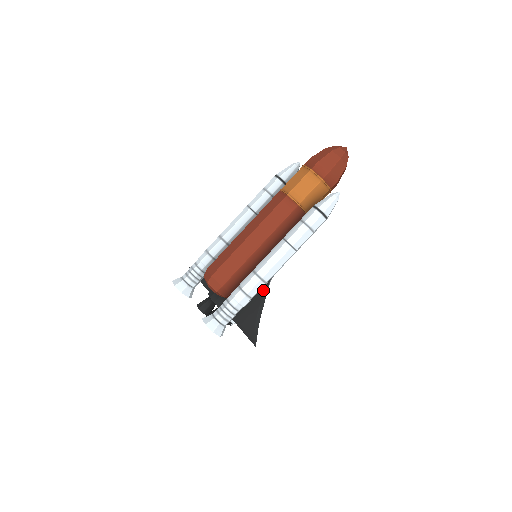
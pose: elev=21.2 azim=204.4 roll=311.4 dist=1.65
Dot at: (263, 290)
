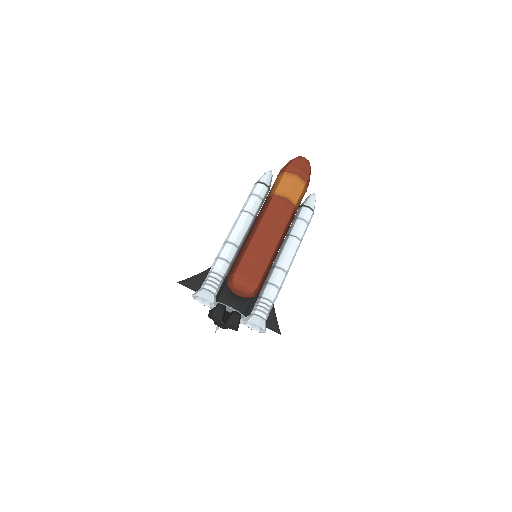
Dot at: occluded
